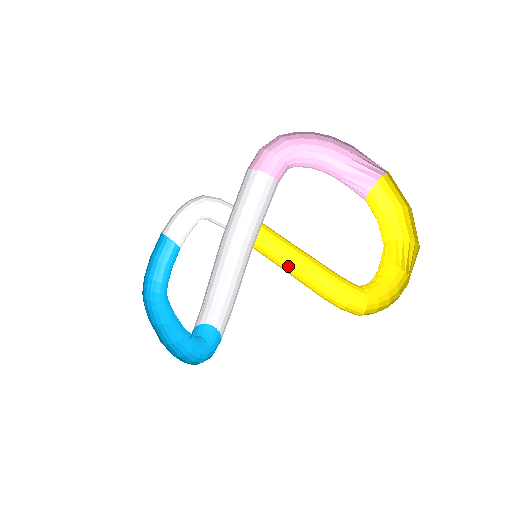
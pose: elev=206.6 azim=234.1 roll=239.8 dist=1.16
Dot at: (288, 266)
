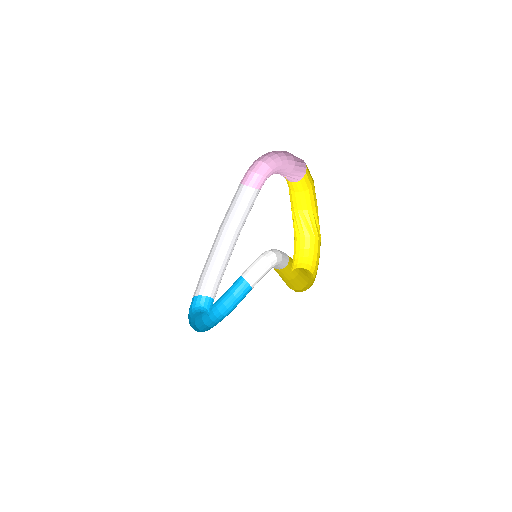
Dot at: (290, 281)
